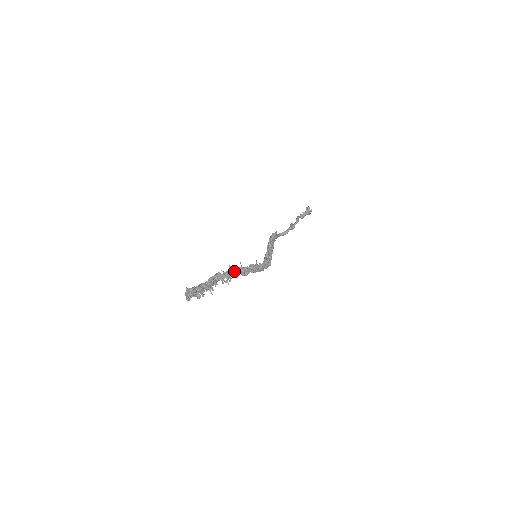
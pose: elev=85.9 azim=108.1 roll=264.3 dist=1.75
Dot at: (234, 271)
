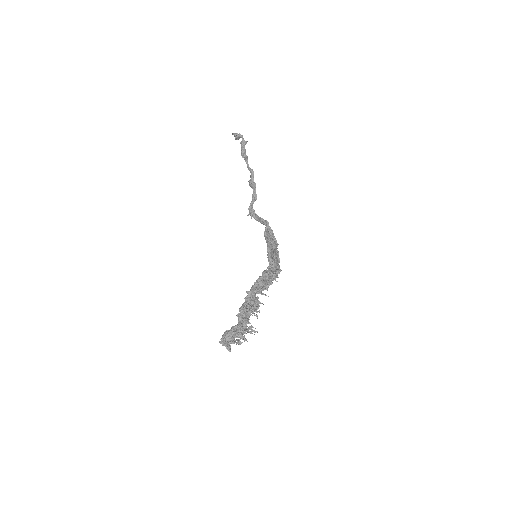
Dot at: (253, 292)
